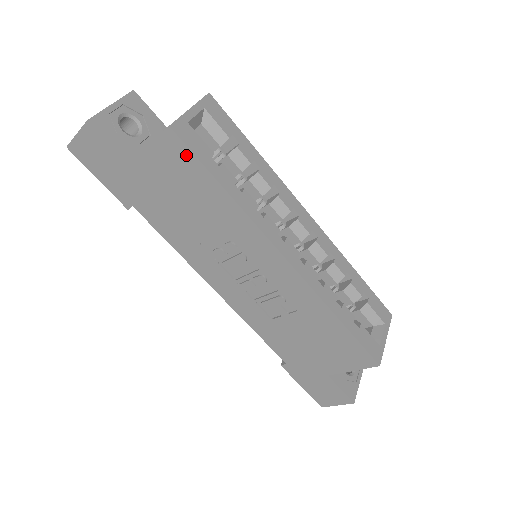
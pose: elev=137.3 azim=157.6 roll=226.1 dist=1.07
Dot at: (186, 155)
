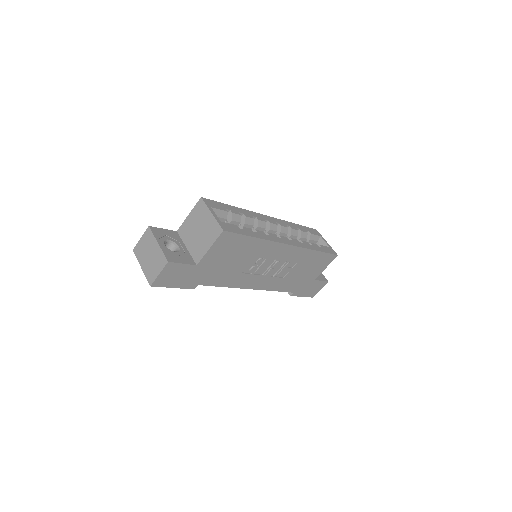
Dot at: (233, 237)
